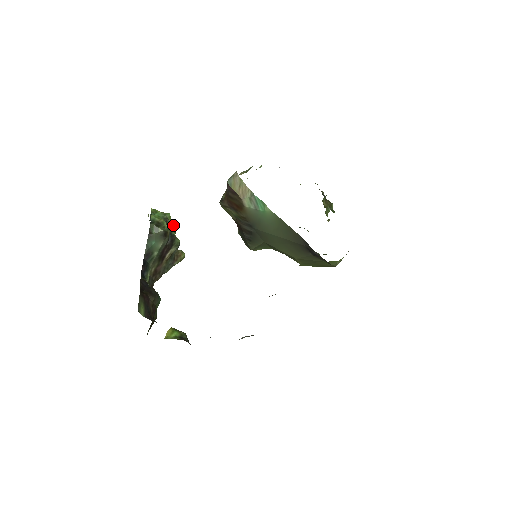
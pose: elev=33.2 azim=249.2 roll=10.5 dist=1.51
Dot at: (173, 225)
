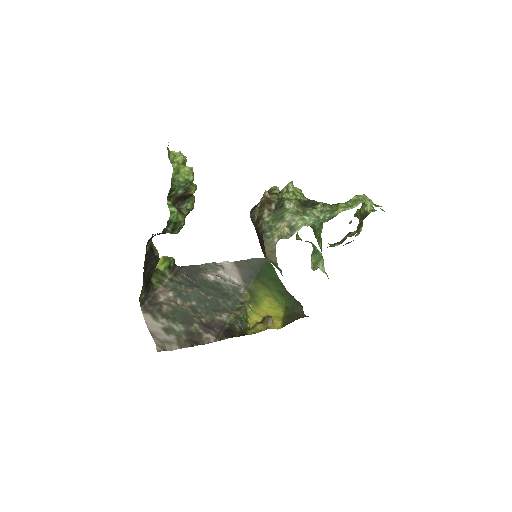
Dot at: (192, 194)
